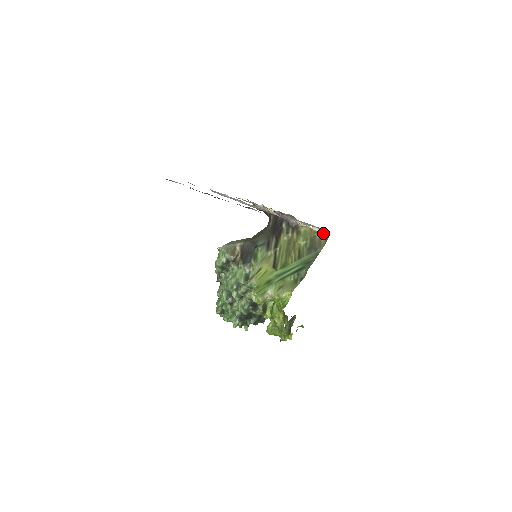
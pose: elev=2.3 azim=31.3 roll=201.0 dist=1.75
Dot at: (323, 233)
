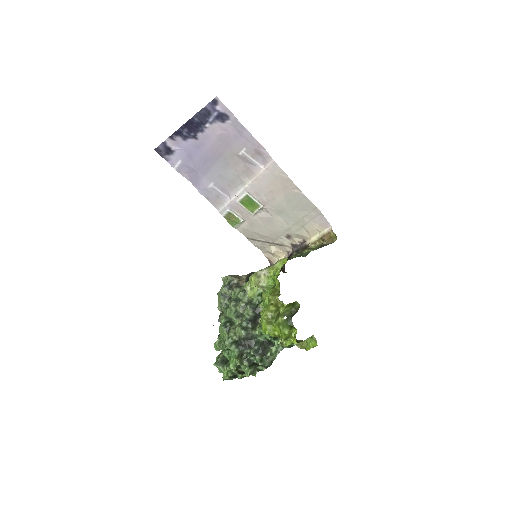
Dot at: (329, 230)
